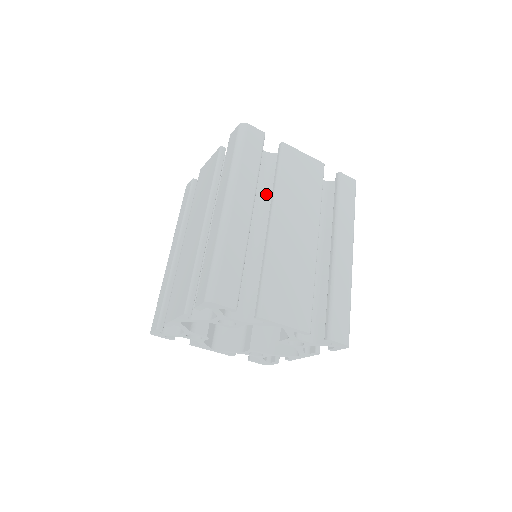
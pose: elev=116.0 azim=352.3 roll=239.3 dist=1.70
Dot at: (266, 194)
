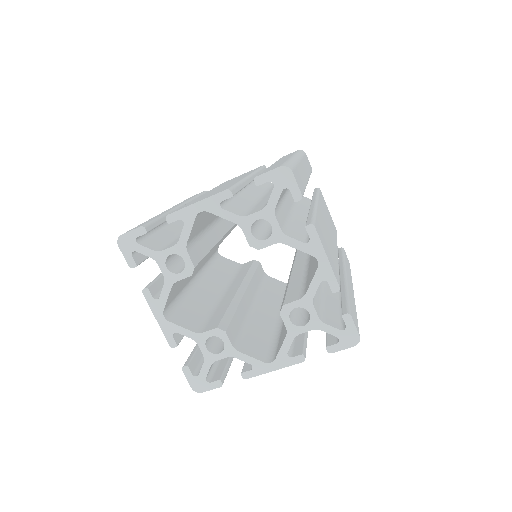
Dot at: occluded
